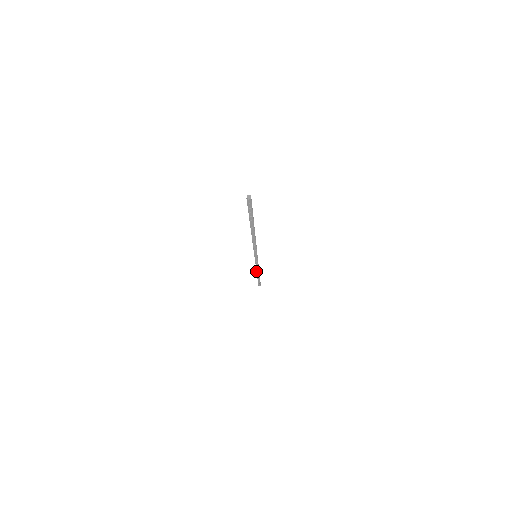
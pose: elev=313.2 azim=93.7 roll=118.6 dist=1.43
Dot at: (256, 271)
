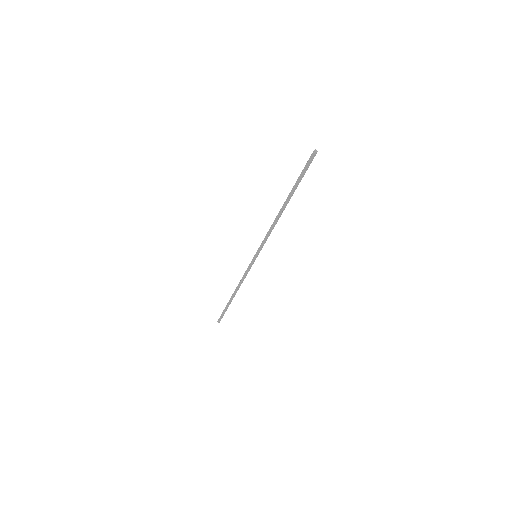
Dot at: (237, 287)
